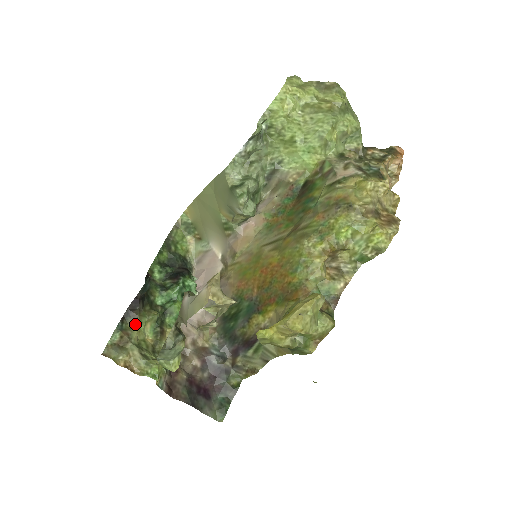
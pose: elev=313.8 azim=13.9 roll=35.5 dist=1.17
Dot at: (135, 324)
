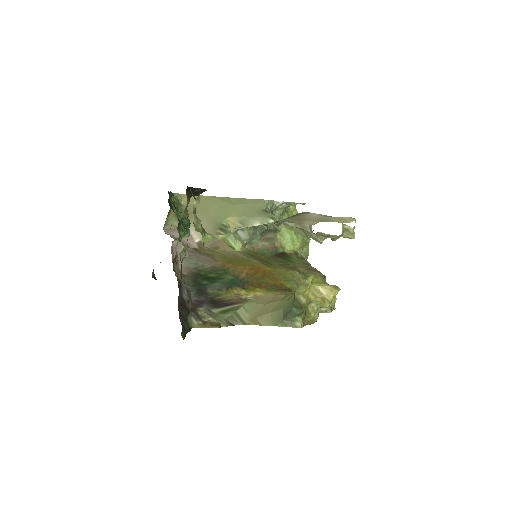
Dot at: (187, 200)
